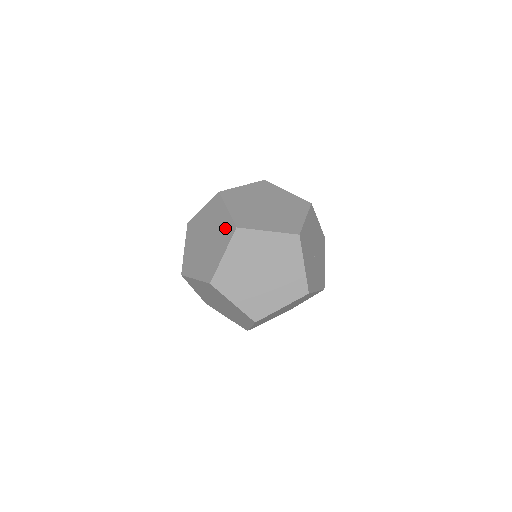
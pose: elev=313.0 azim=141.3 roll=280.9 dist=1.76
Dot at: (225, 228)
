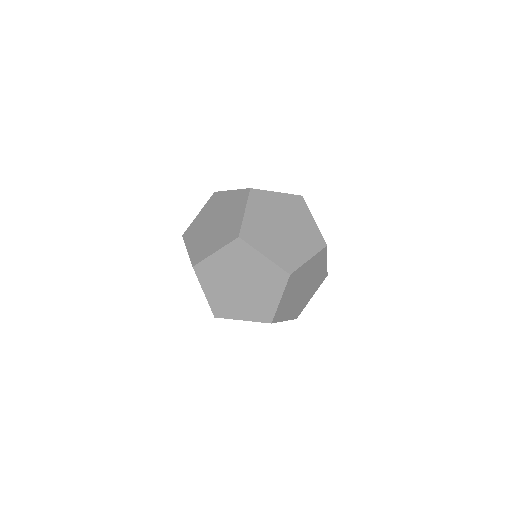
Dot at: (236, 199)
